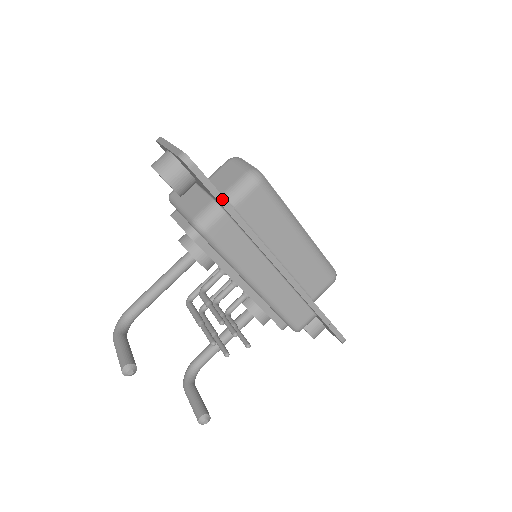
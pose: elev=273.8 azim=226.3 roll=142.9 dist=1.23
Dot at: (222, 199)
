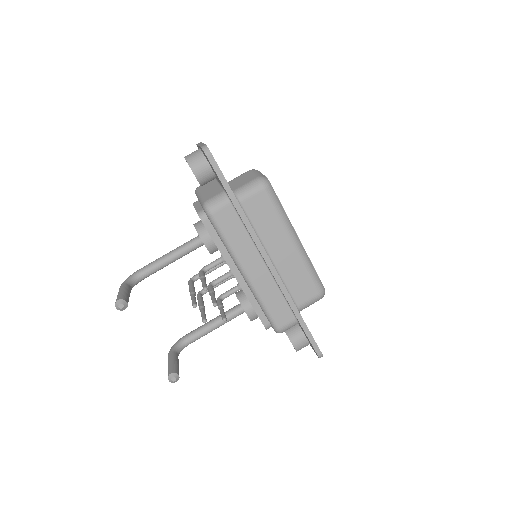
Dot at: (228, 188)
